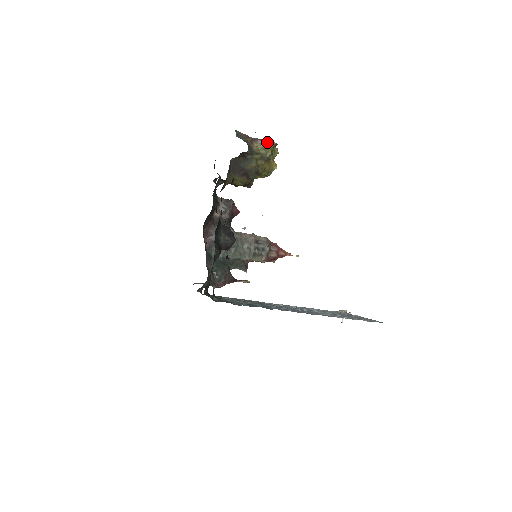
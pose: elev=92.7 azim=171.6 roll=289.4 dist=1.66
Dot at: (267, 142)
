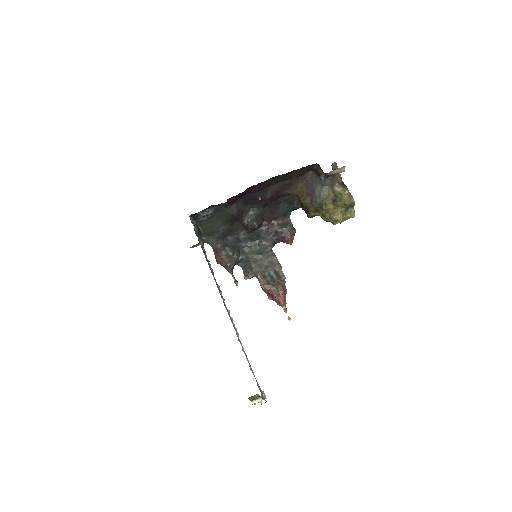
Dot at: (349, 194)
